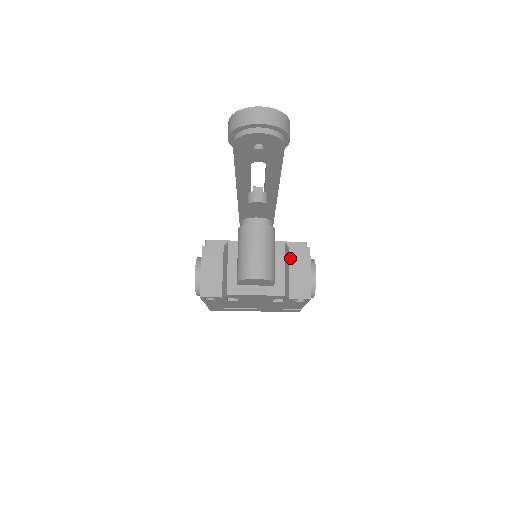
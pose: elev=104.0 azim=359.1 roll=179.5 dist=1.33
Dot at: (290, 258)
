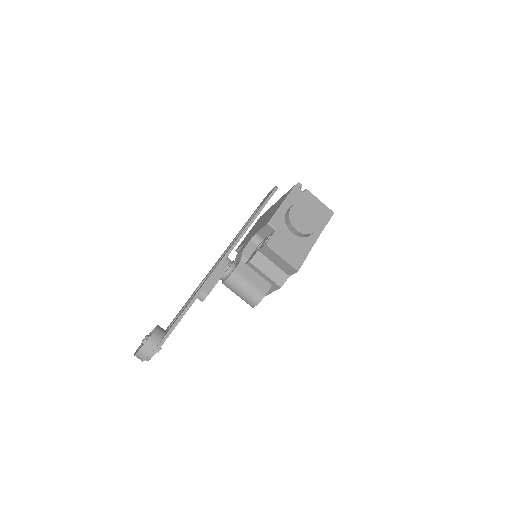
Dot at: (265, 256)
